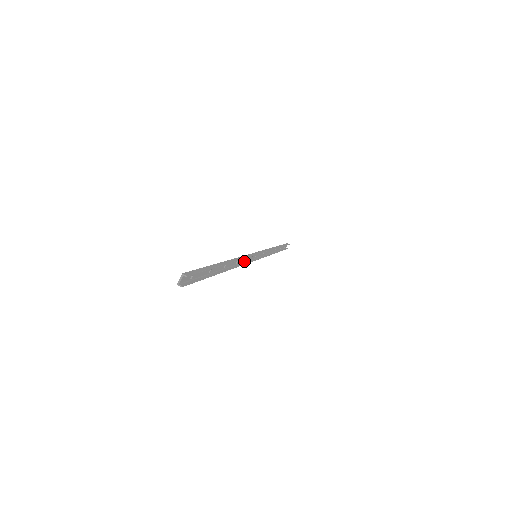
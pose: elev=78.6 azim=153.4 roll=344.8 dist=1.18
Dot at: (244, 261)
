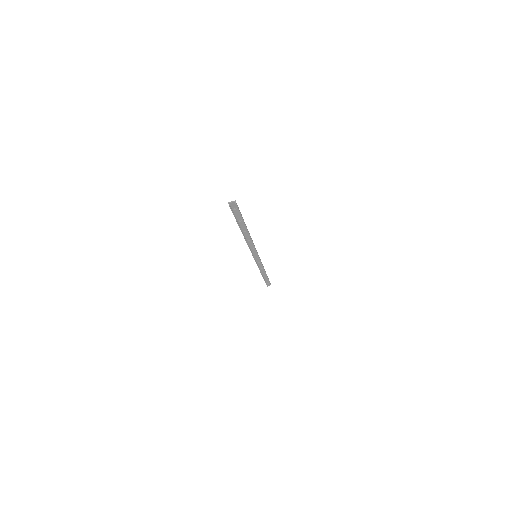
Dot at: (250, 247)
